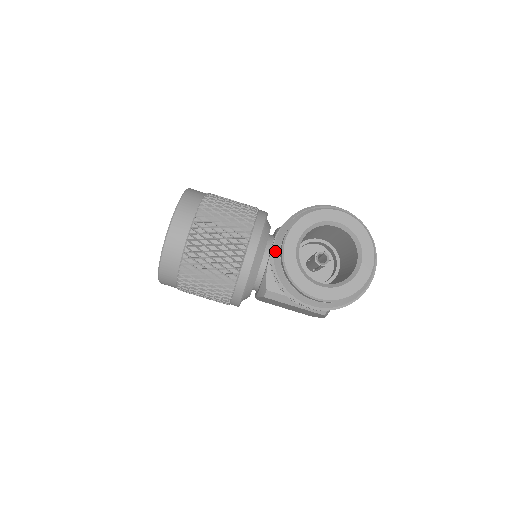
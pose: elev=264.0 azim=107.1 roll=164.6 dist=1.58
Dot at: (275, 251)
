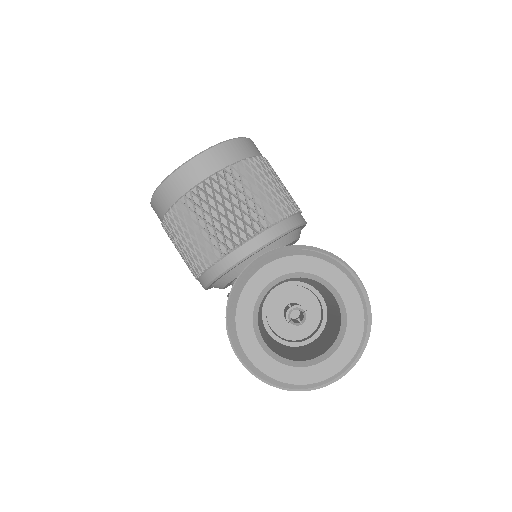
Dot at: (249, 267)
